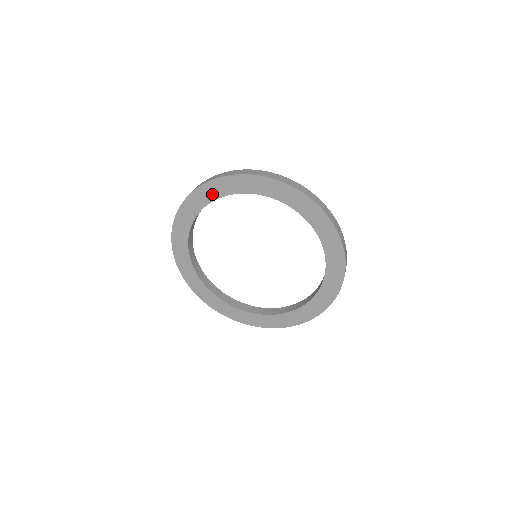
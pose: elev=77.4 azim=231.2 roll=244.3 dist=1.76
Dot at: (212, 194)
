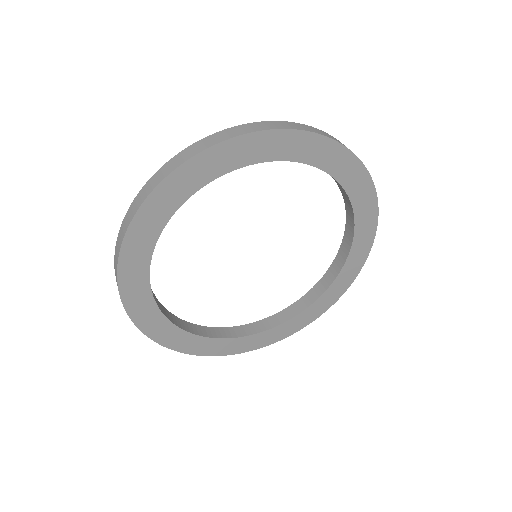
Dot at: (309, 153)
